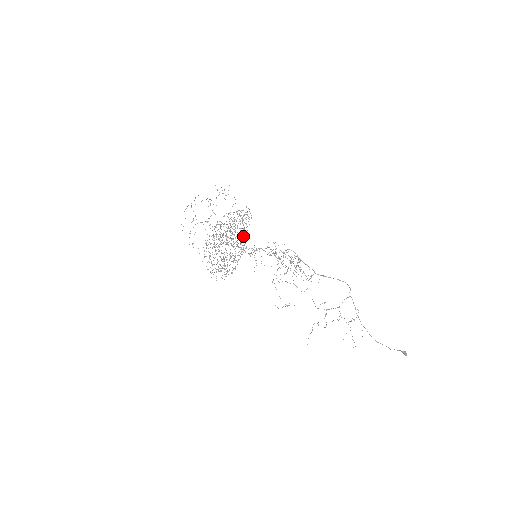
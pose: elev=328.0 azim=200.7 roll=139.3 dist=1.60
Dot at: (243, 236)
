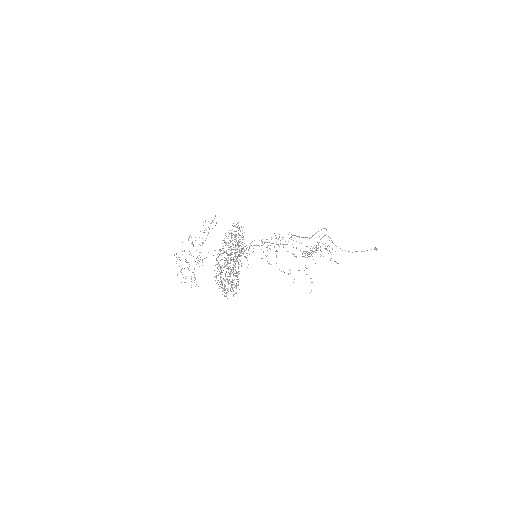
Dot at: (241, 248)
